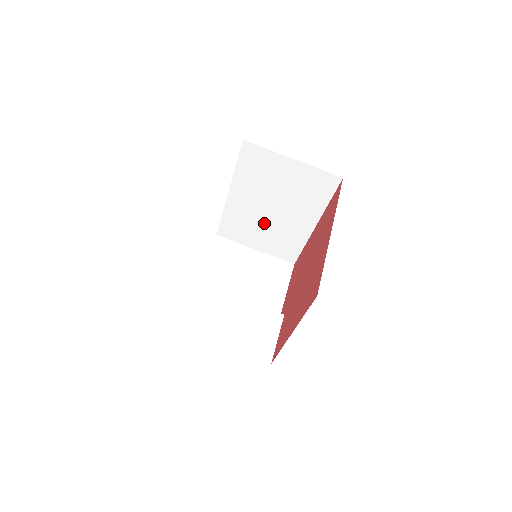
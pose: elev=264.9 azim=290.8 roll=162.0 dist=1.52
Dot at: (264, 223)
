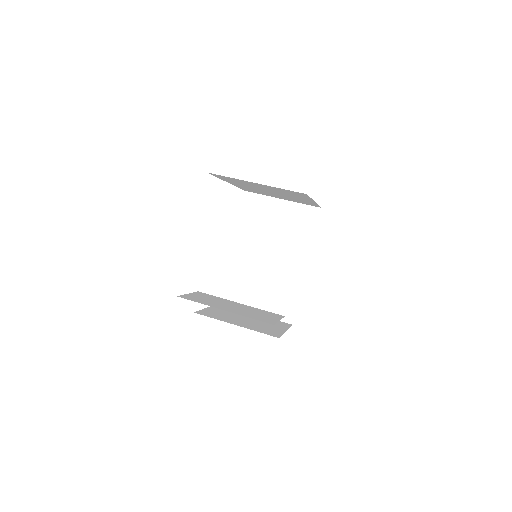
Dot at: (262, 275)
